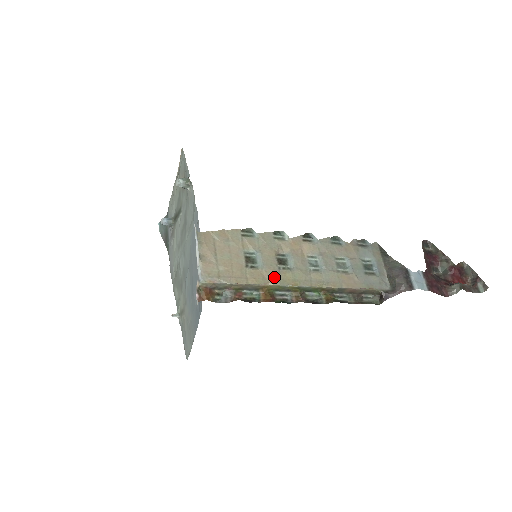
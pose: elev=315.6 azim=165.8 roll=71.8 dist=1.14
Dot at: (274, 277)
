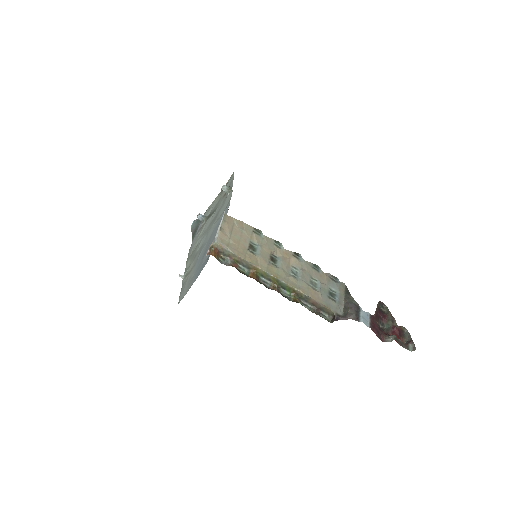
Dot at: (264, 265)
